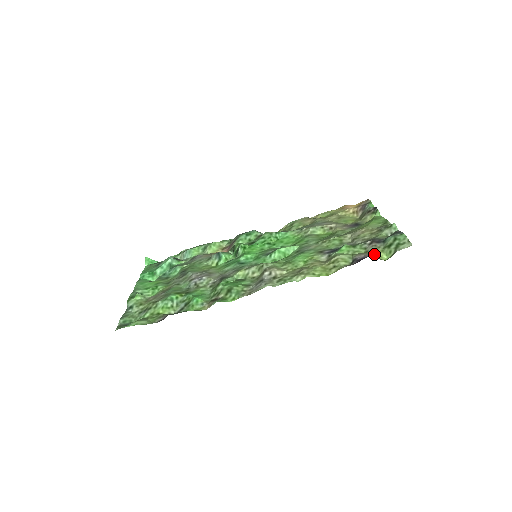
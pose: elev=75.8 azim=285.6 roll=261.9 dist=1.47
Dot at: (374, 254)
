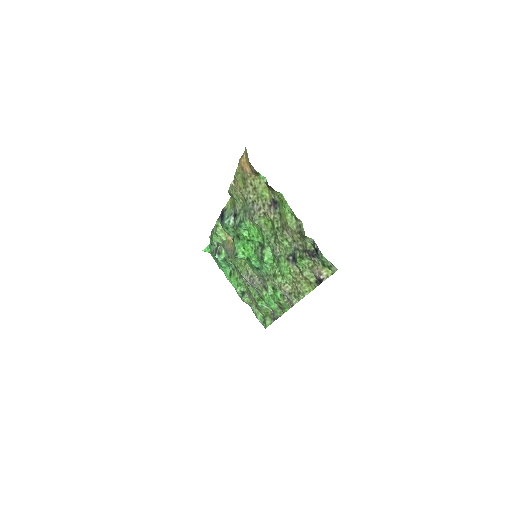
Dot at: (322, 272)
